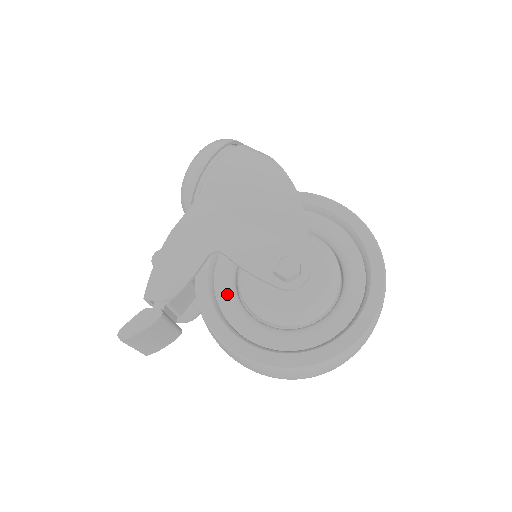
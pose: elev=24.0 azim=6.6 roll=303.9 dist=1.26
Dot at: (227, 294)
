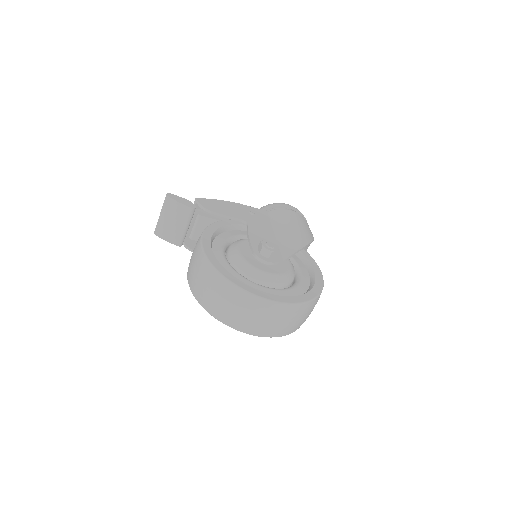
Dot at: (227, 237)
